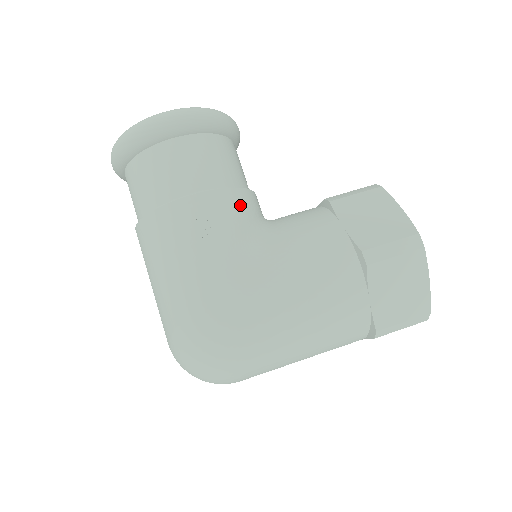
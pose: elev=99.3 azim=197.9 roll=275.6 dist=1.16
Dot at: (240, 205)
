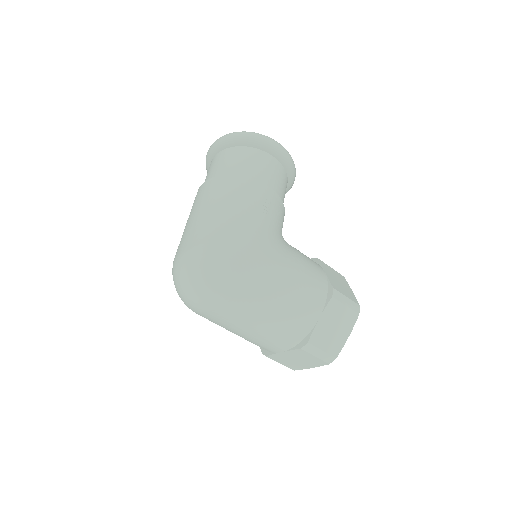
Dot at: (283, 216)
